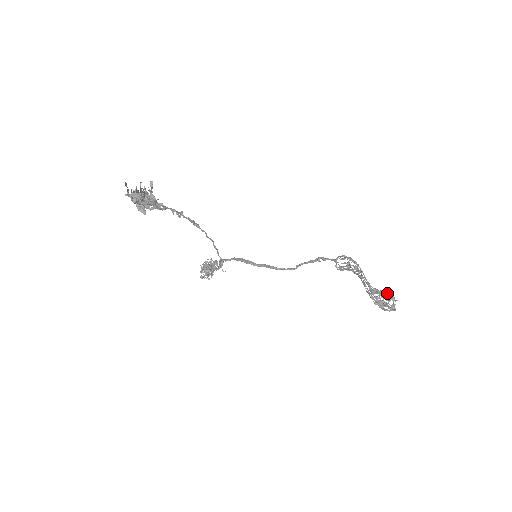
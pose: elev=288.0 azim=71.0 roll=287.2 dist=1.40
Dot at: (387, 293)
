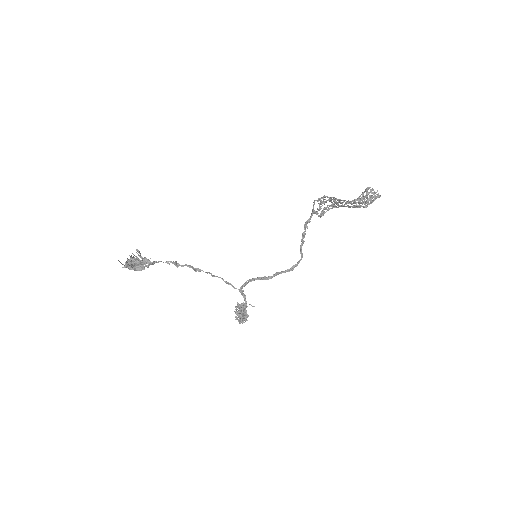
Dot at: (364, 192)
